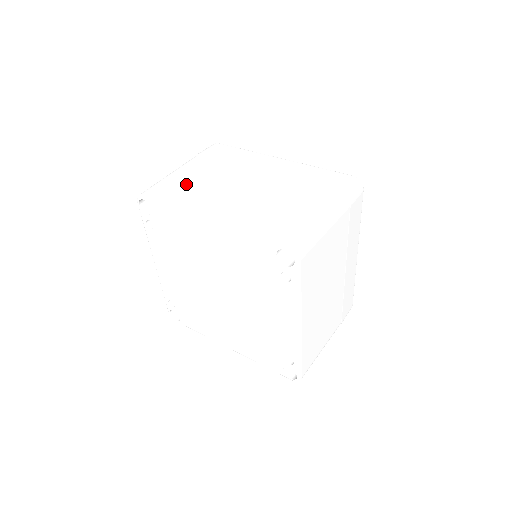
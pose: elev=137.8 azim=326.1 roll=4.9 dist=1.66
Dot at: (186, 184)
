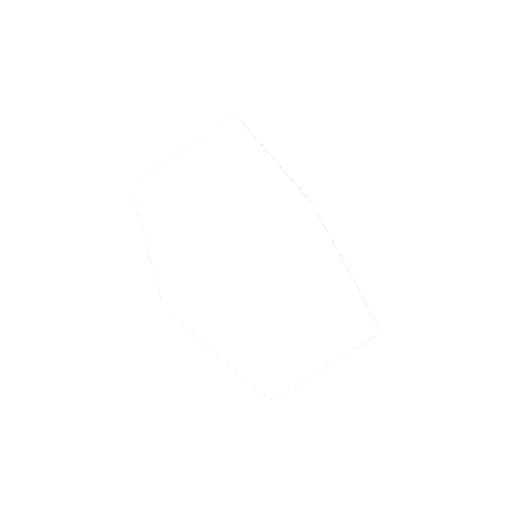
Dot at: (230, 306)
